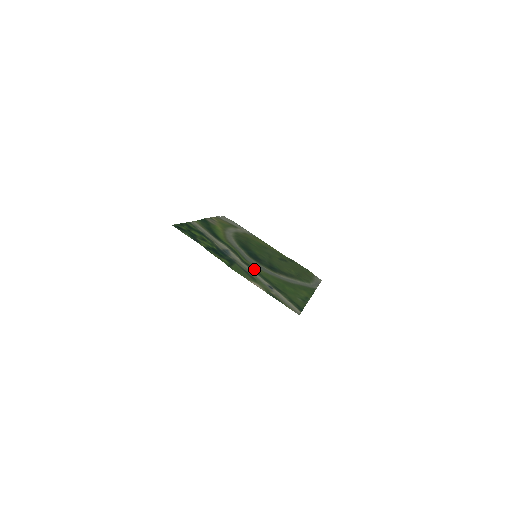
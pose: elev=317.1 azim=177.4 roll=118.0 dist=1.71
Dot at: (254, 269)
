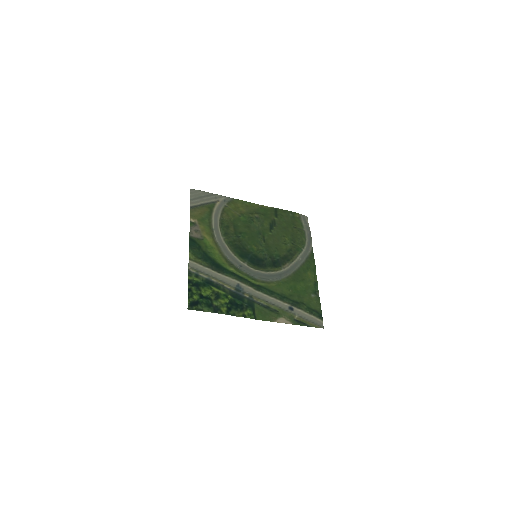
Dot at: (268, 290)
